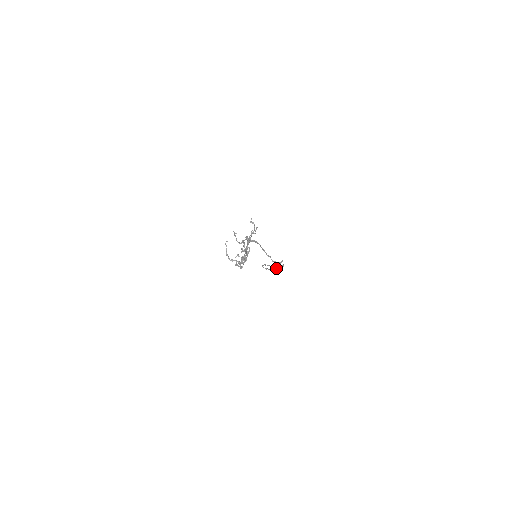
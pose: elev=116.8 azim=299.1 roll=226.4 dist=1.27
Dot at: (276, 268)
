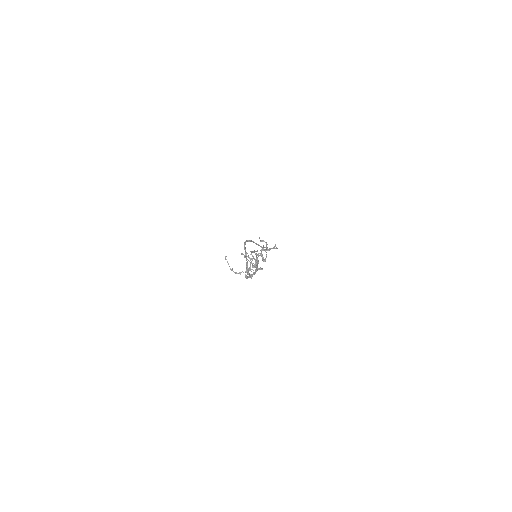
Dot at: occluded
